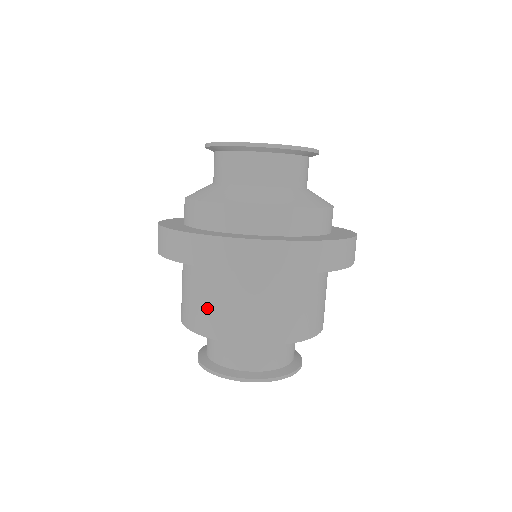
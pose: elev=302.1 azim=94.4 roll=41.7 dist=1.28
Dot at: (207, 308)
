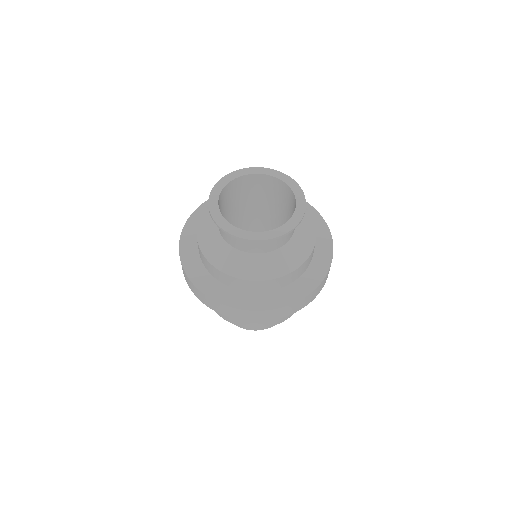
Dot at: occluded
